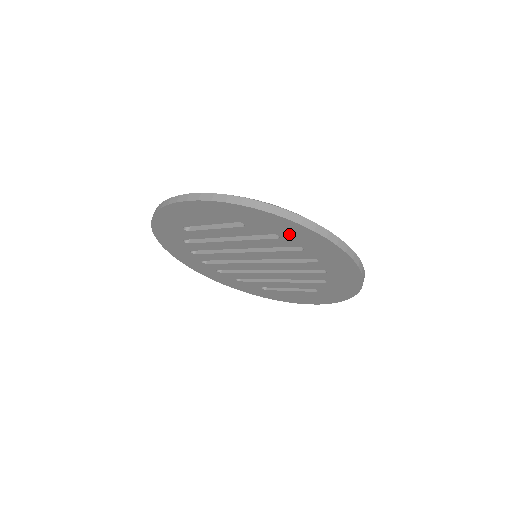
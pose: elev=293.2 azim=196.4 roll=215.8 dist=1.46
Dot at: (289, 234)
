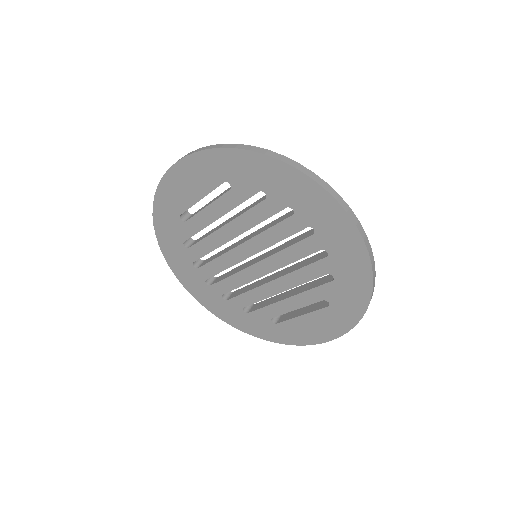
Dot at: (273, 185)
